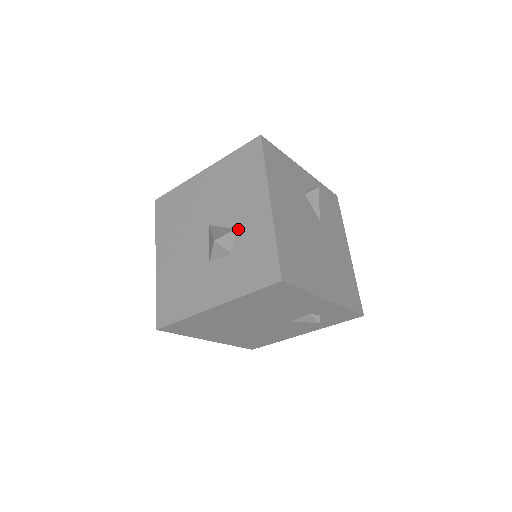
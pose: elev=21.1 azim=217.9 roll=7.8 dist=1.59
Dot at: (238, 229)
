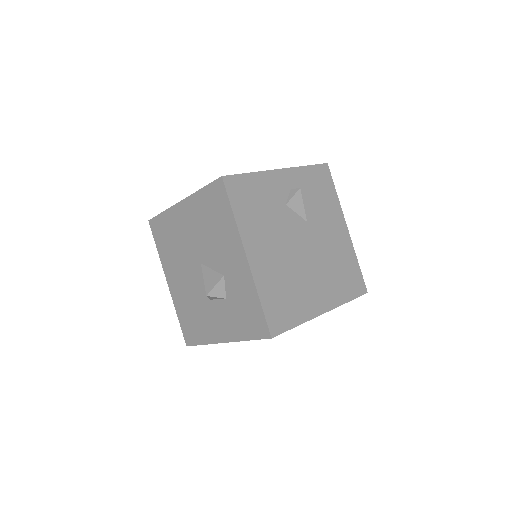
Dot at: (226, 276)
